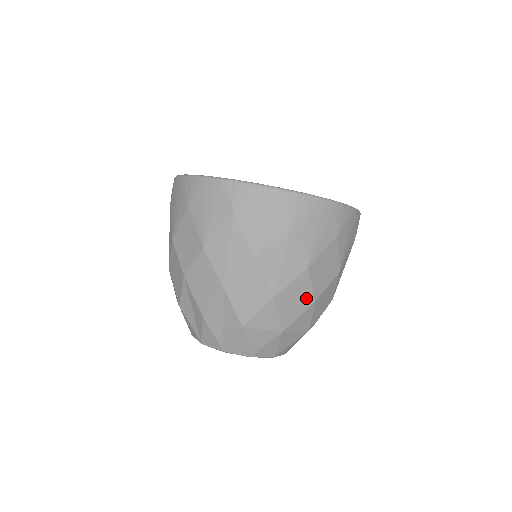
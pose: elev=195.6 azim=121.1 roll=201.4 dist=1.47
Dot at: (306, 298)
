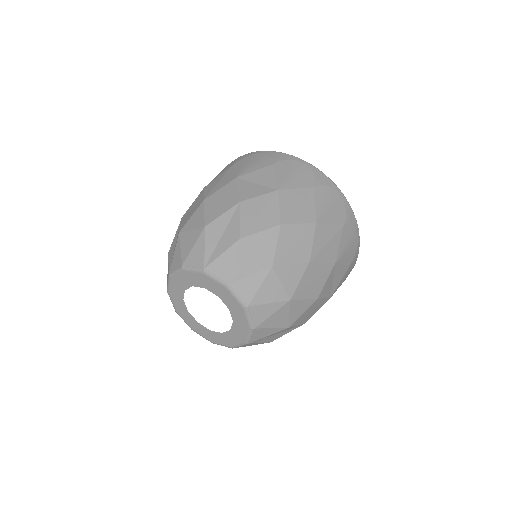
Dot at: (317, 288)
